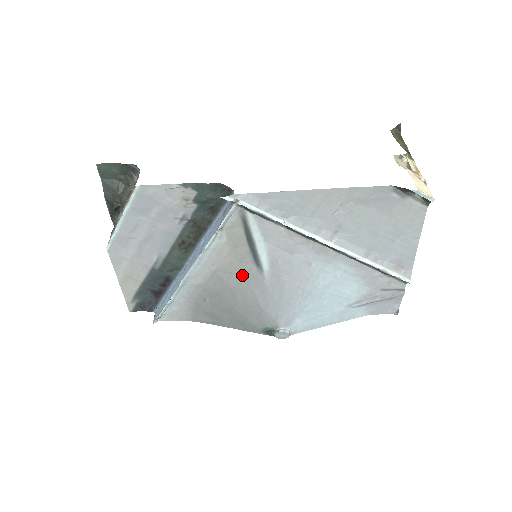
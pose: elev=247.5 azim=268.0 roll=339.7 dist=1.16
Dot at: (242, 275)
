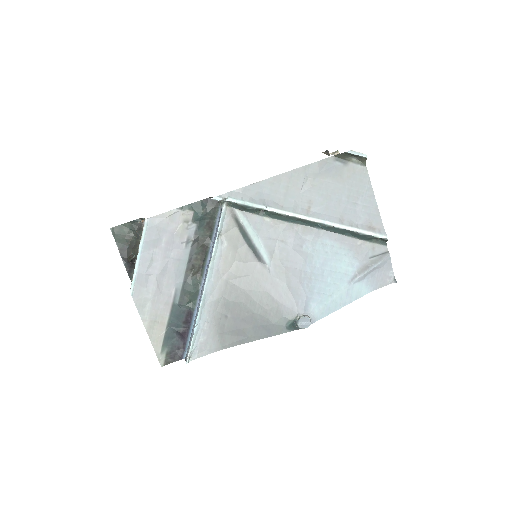
Dot at: (250, 275)
